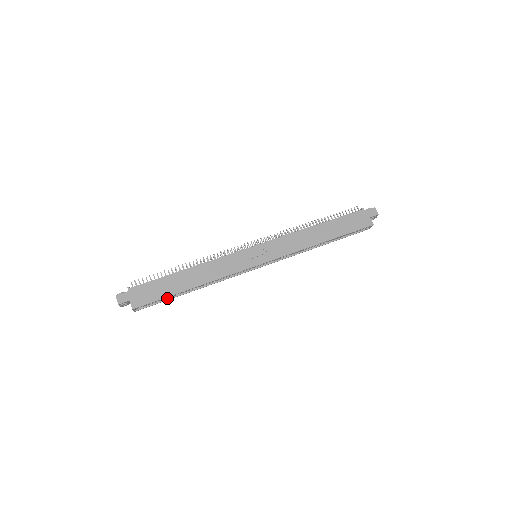
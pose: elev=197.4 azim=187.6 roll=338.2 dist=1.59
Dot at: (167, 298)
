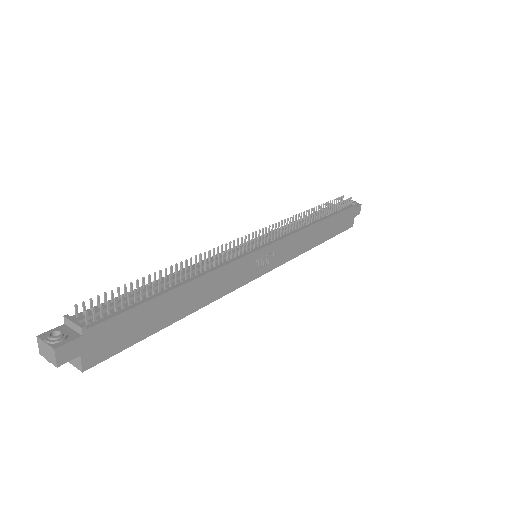
Dot at: occluded
